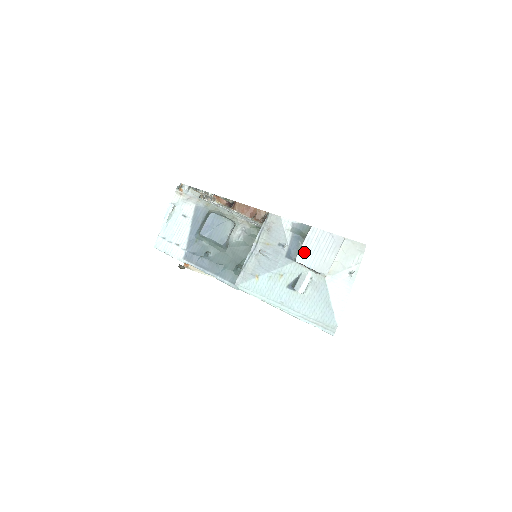
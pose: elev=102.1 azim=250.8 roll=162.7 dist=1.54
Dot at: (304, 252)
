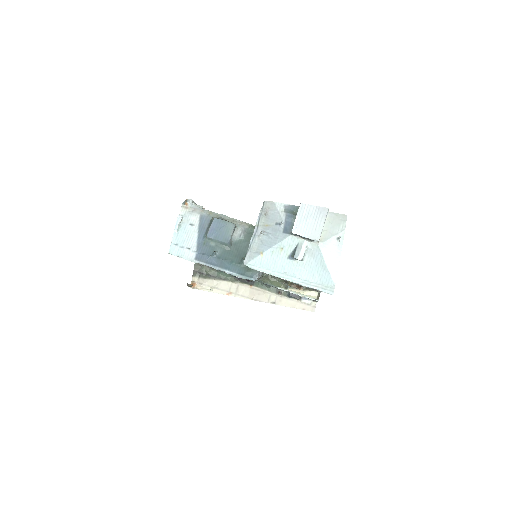
Dot at: (298, 225)
